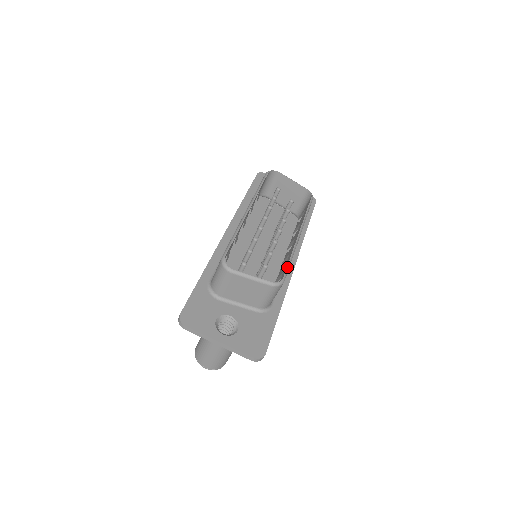
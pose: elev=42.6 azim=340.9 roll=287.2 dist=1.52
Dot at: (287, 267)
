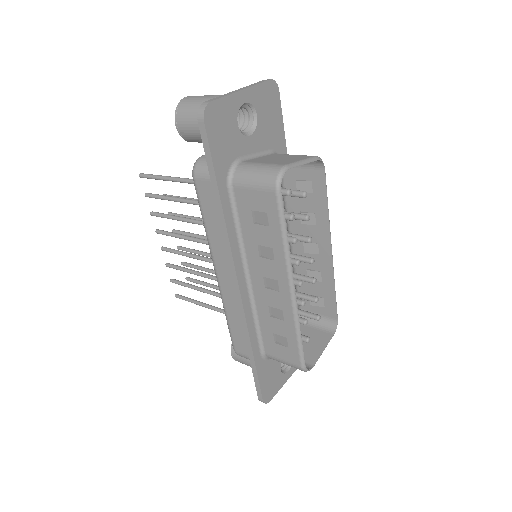
Dot at: (336, 305)
